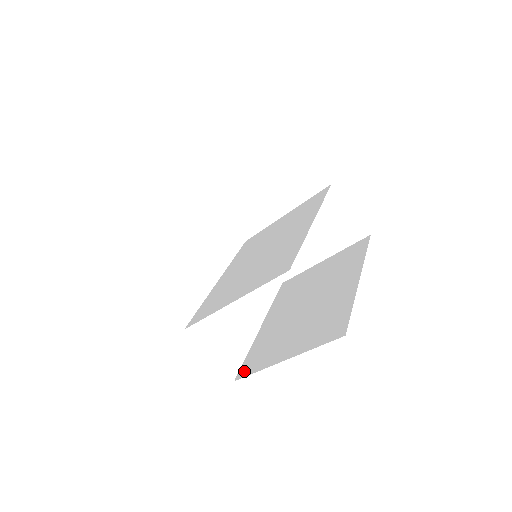
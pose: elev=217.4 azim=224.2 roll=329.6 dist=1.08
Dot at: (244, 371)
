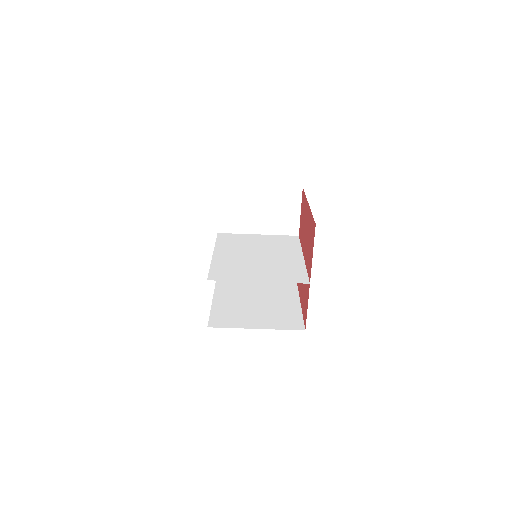
Dot at: (215, 323)
